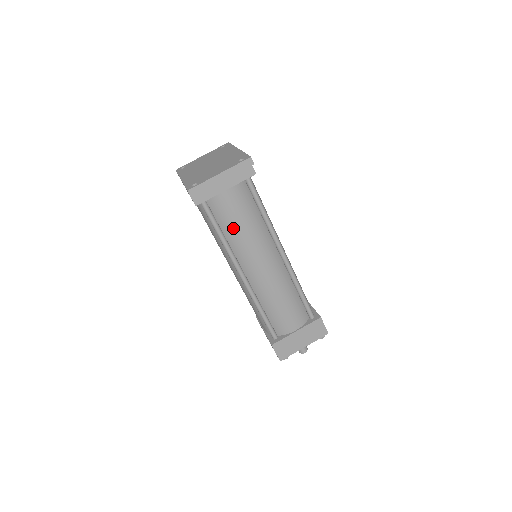
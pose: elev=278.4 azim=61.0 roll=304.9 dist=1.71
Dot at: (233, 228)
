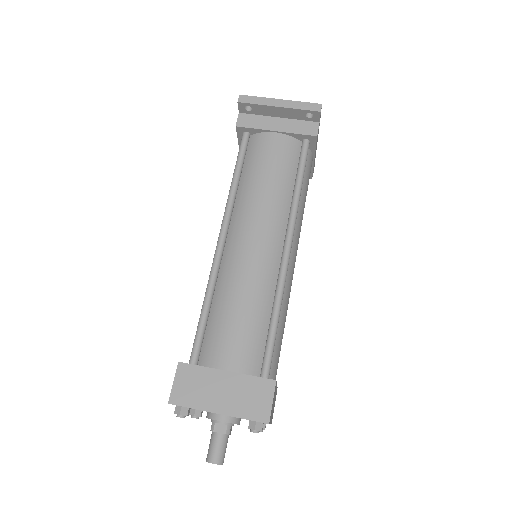
Dot at: (254, 175)
